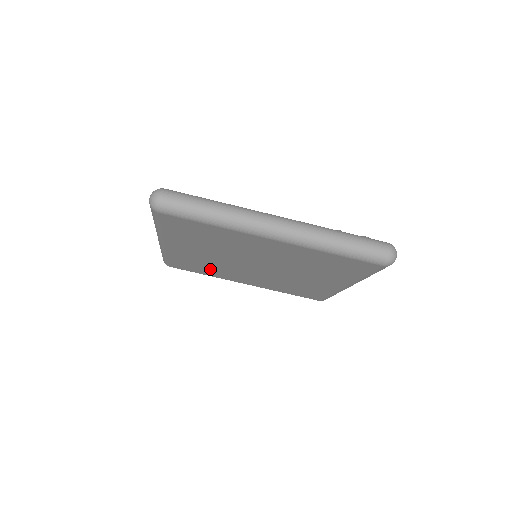
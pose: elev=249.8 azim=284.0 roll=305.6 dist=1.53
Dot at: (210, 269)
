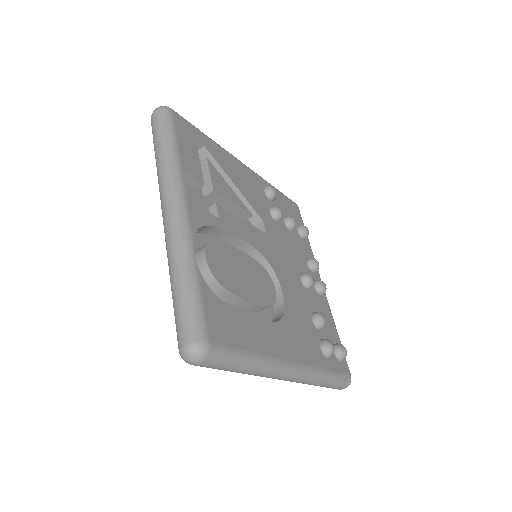
Dot at: occluded
